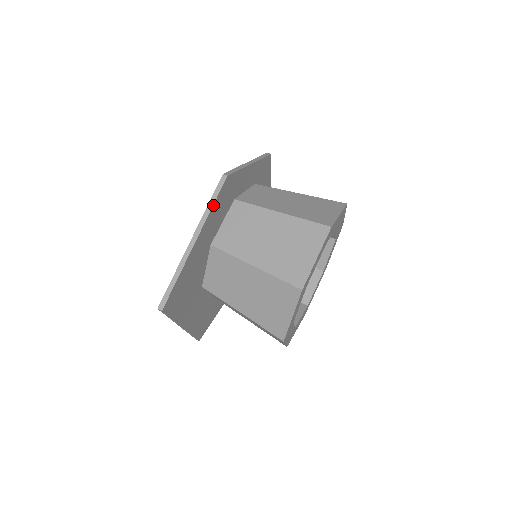
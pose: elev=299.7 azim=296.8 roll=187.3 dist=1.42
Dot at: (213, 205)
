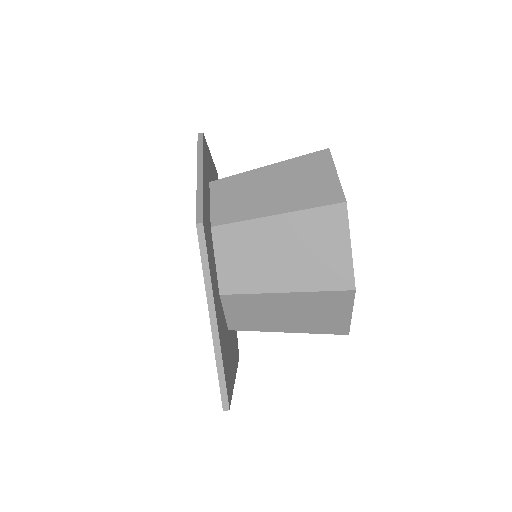
Dot at: (209, 267)
